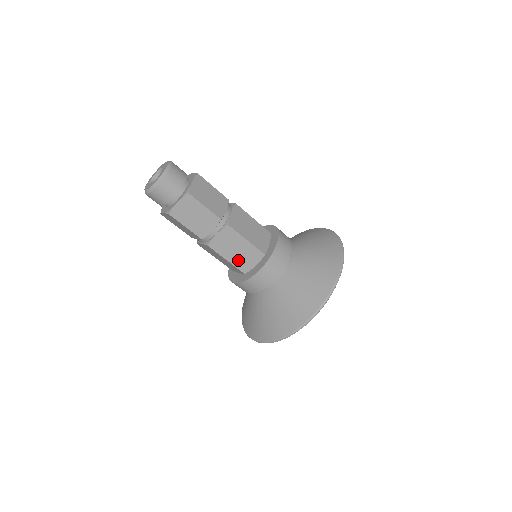
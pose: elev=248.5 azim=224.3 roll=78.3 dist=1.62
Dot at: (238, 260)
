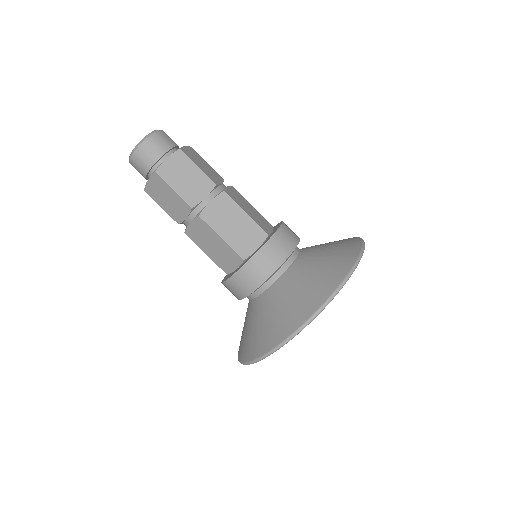
Dot at: (217, 257)
